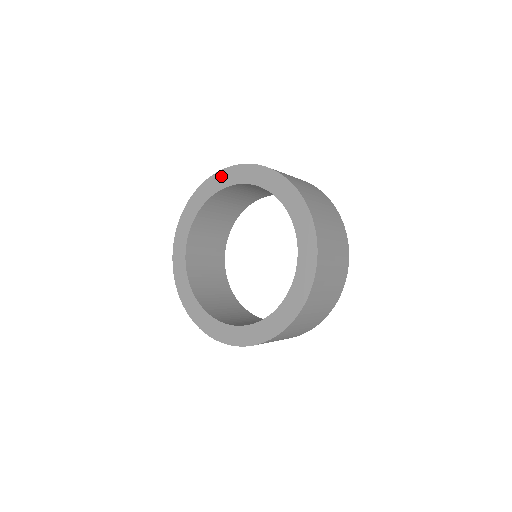
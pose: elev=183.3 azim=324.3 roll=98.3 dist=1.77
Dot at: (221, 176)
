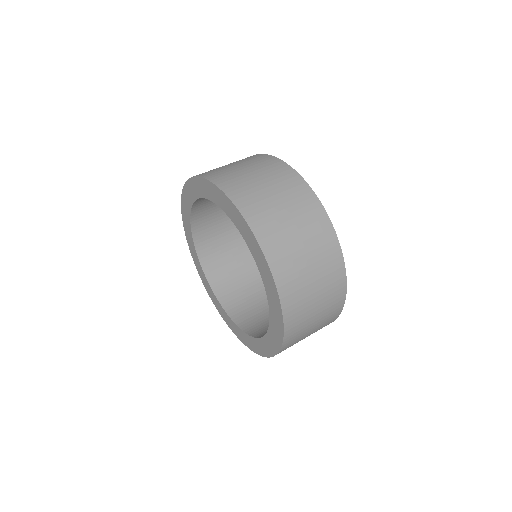
Dot at: (211, 188)
